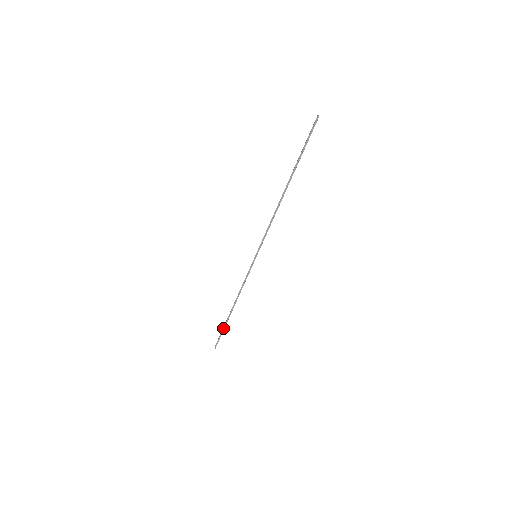
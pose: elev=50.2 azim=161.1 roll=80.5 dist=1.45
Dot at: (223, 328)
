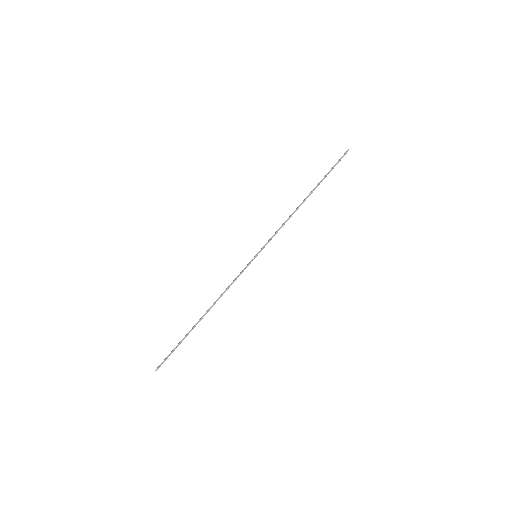
Dot at: (181, 341)
